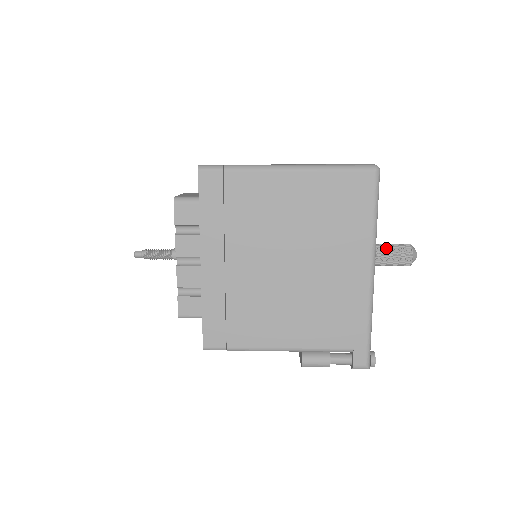
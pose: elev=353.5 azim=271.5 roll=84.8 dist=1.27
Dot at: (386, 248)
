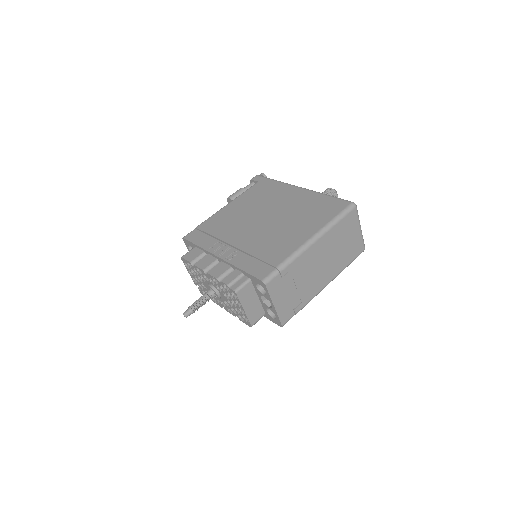
Dot at: occluded
